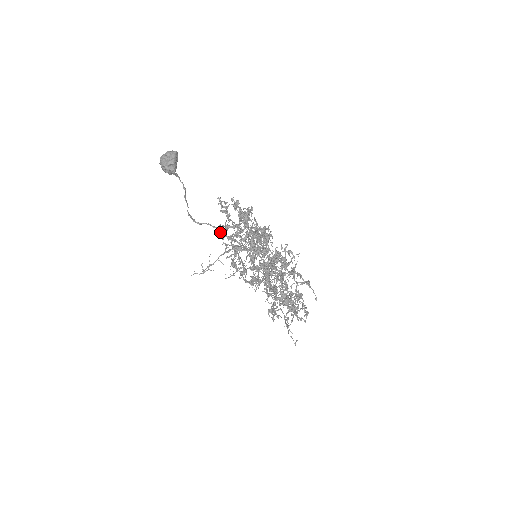
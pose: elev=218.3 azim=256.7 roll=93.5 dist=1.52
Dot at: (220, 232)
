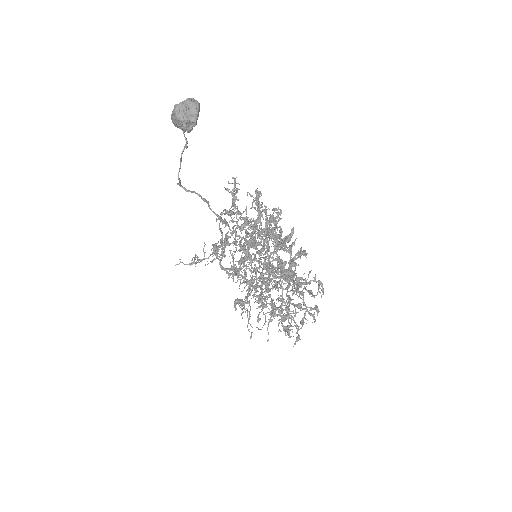
Dot at: (209, 207)
